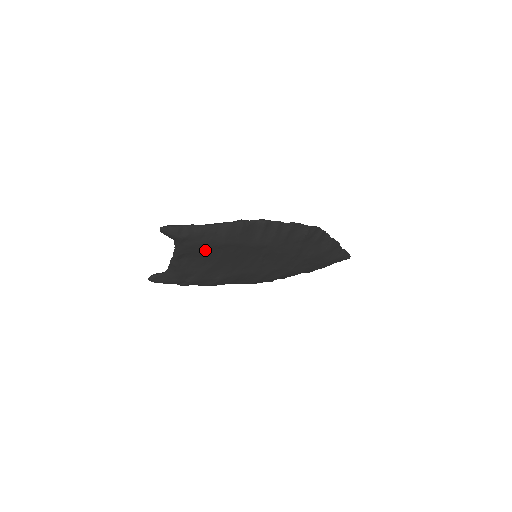
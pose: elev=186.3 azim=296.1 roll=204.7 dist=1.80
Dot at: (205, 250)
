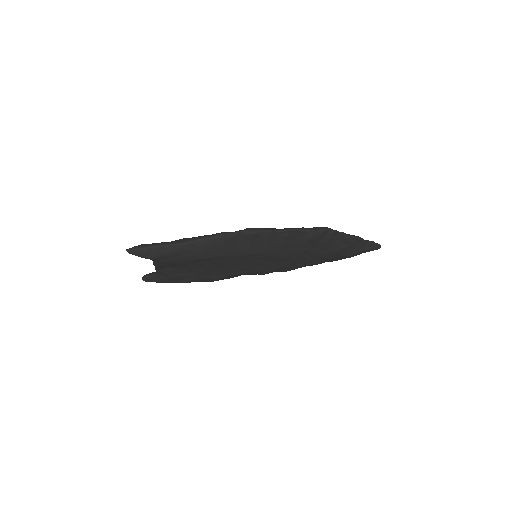
Dot at: (186, 263)
